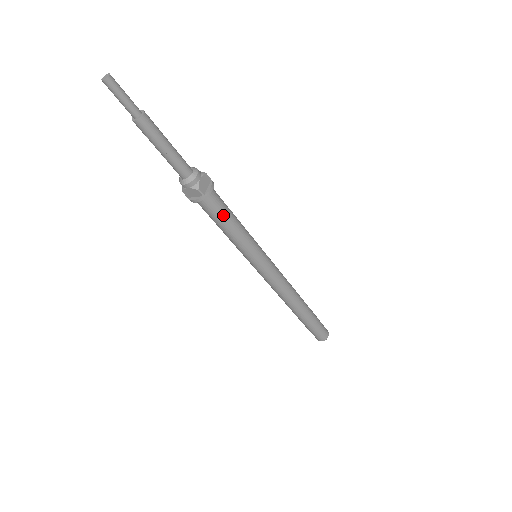
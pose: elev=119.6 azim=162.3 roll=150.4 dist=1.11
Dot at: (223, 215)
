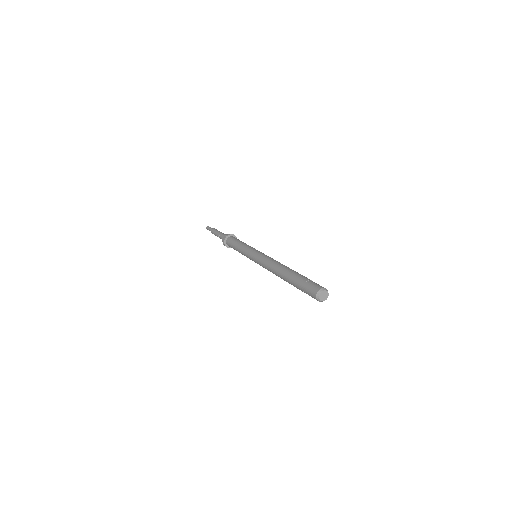
Dot at: (235, 241)
